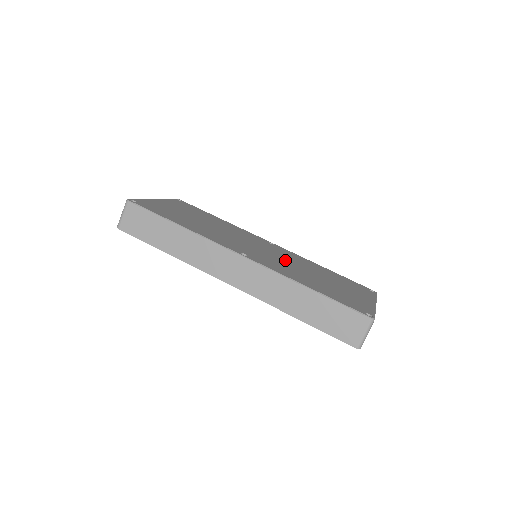
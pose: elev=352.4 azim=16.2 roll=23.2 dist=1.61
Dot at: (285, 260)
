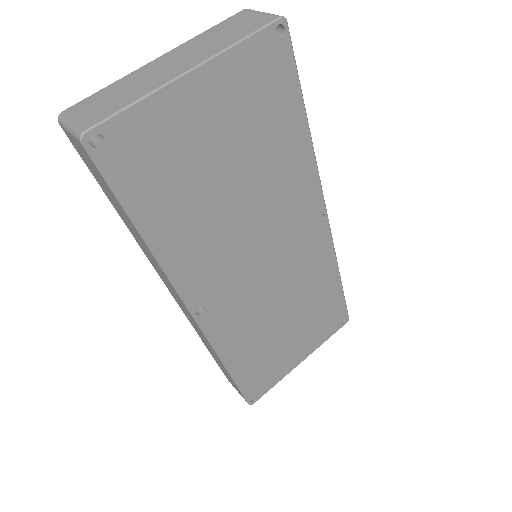
Dot at: (277, 289)
